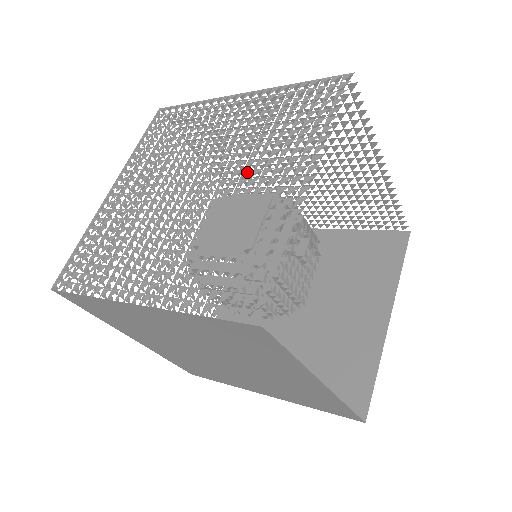
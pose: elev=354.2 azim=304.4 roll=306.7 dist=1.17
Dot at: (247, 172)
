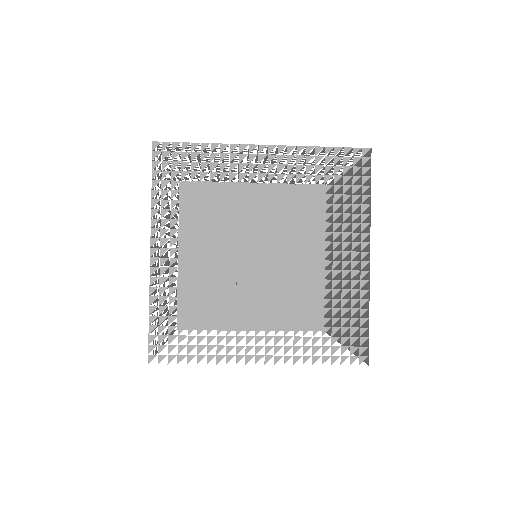
Dot at: (309, 244)
